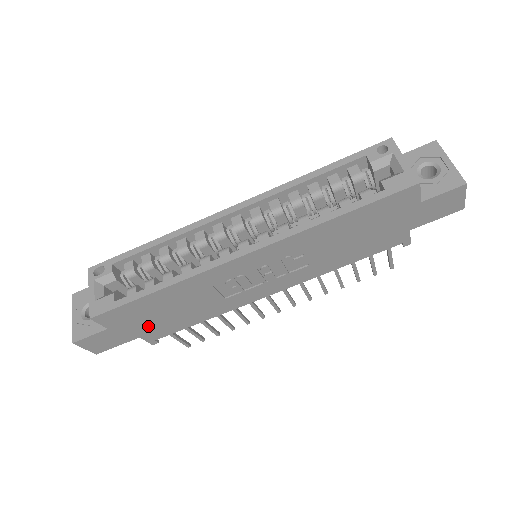
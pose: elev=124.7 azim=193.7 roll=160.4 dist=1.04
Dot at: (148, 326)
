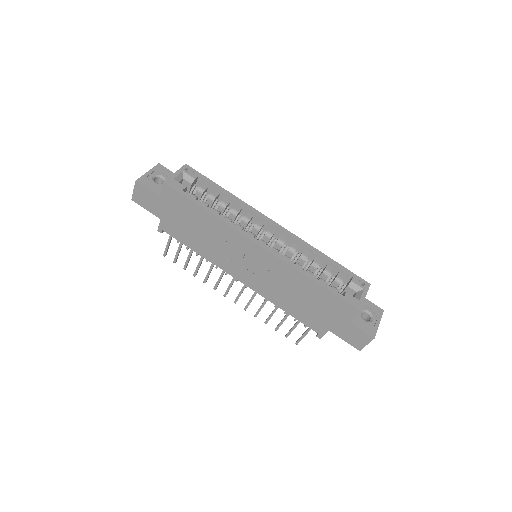
Dot at: (173, 219)
